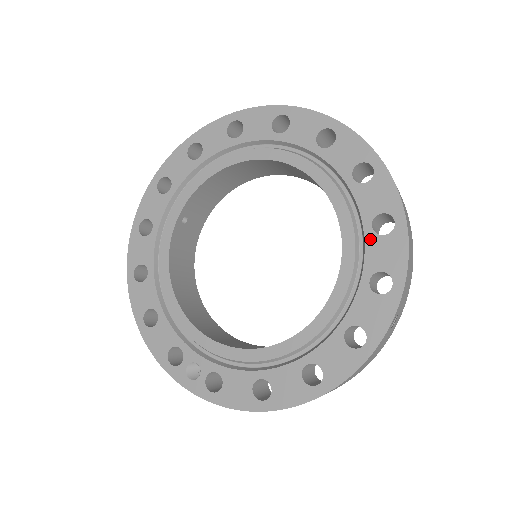
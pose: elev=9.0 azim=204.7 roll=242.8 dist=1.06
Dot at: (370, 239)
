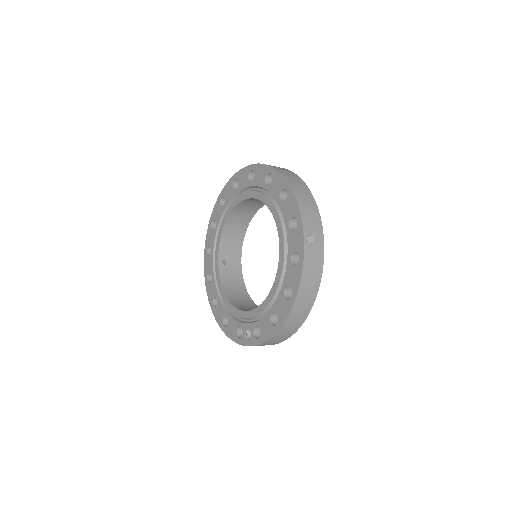
Dot at: (282, 207)
